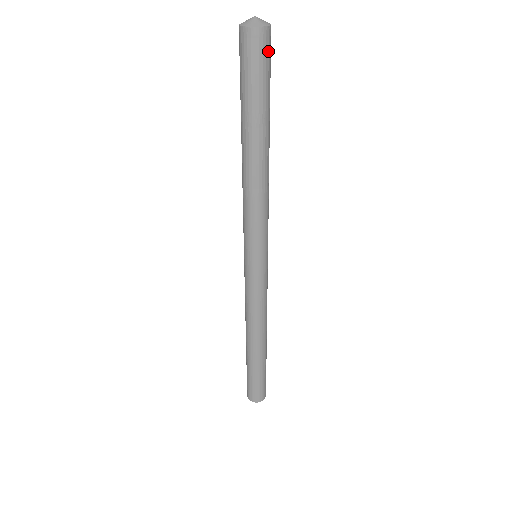
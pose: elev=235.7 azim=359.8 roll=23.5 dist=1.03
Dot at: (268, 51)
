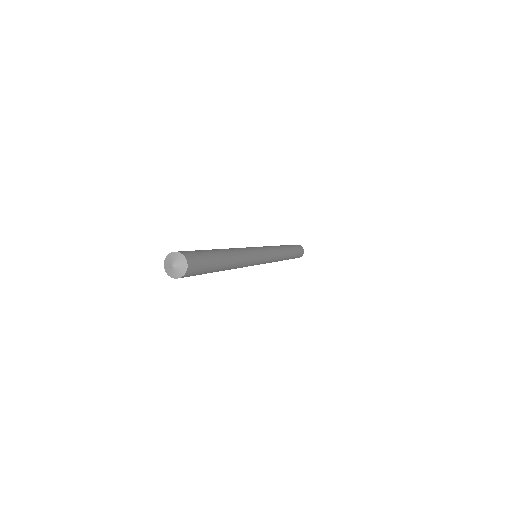
Dot at: occluded
